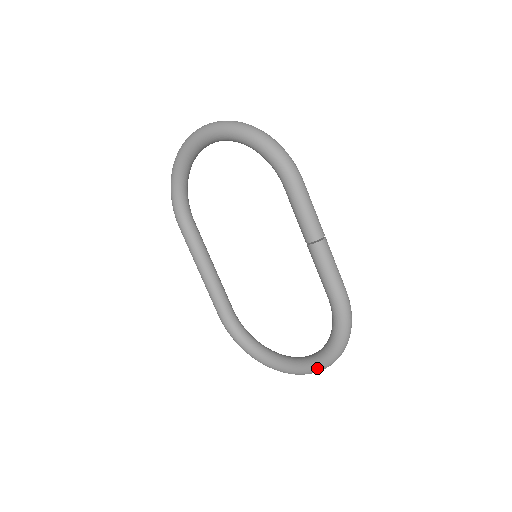
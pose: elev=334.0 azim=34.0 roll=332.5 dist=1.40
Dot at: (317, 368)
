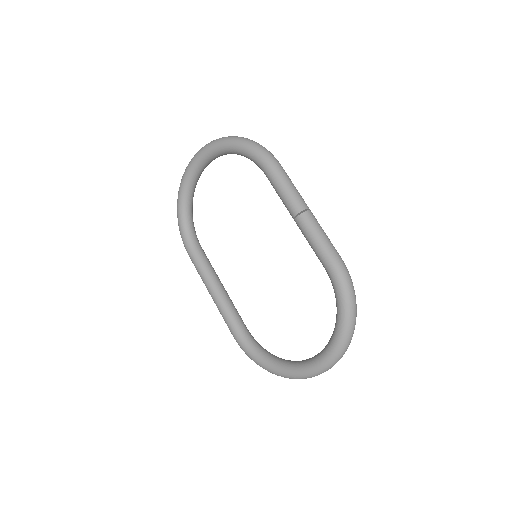
Dot at: (332, 355)
